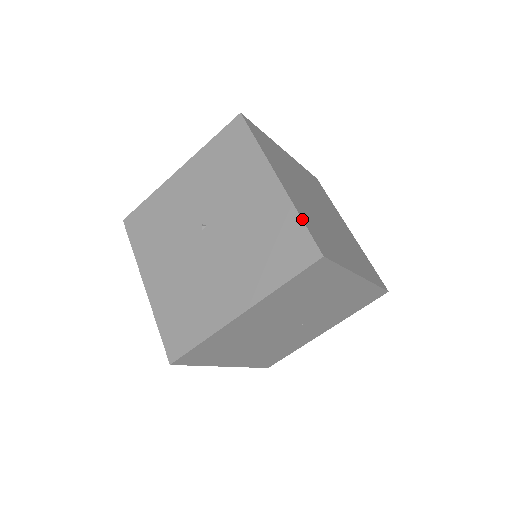
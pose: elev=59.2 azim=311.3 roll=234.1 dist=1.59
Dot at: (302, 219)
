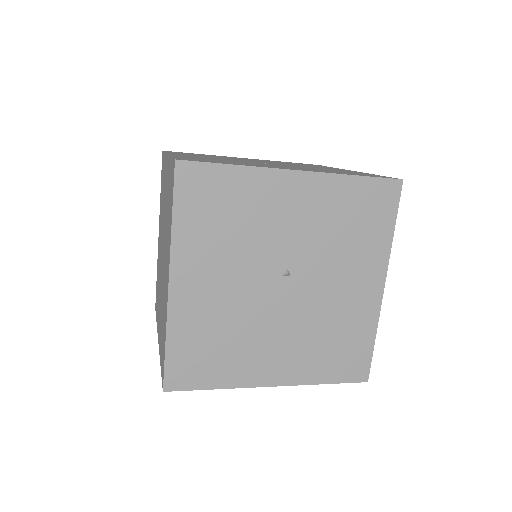
Dot at: occluded
